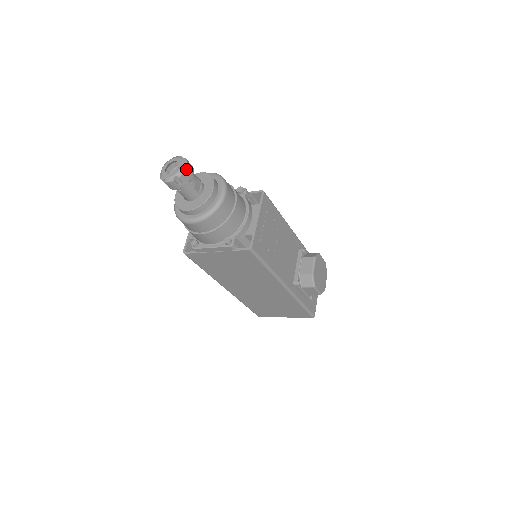
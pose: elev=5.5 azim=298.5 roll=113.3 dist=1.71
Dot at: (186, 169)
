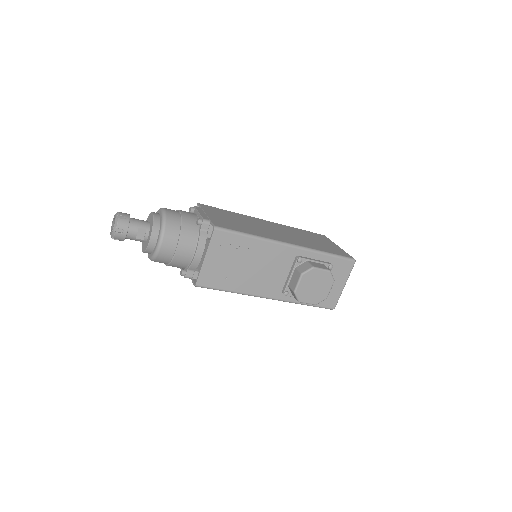
Dot at: (119, 230)
